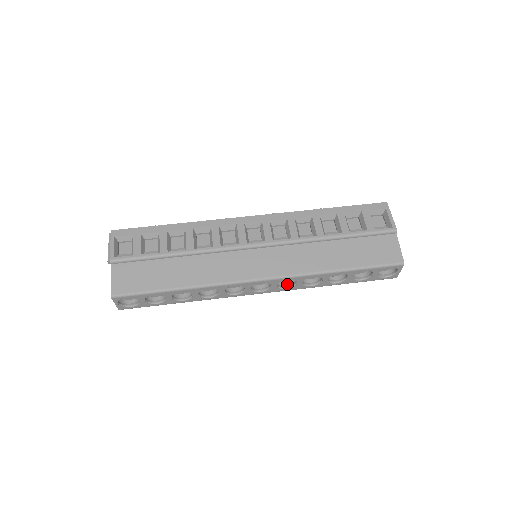
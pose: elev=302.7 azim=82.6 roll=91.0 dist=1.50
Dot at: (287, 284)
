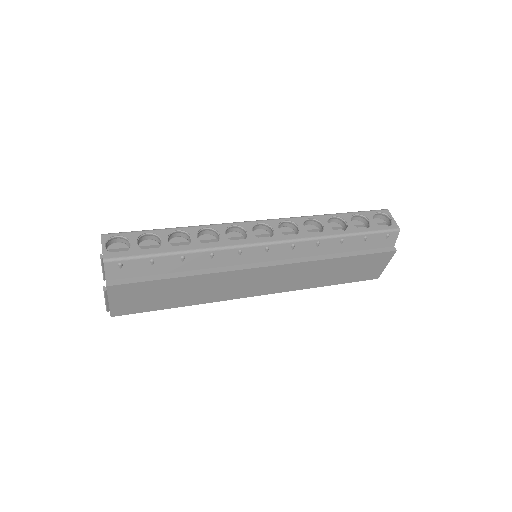
Dot at: occluded
